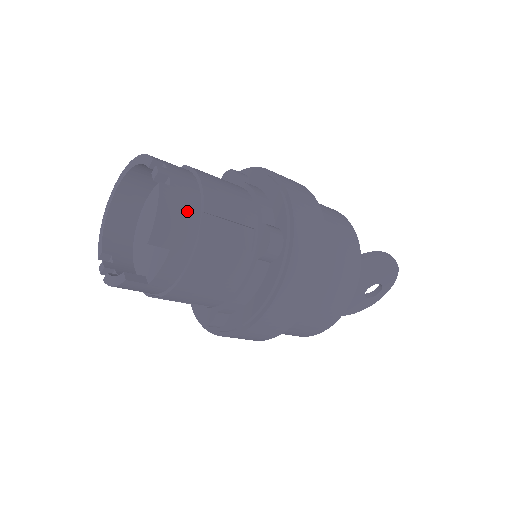
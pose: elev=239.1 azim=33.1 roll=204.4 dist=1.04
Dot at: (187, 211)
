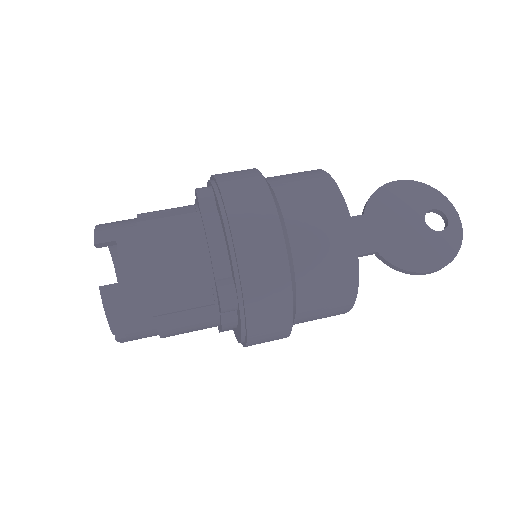
Dot at: (124, 222)
